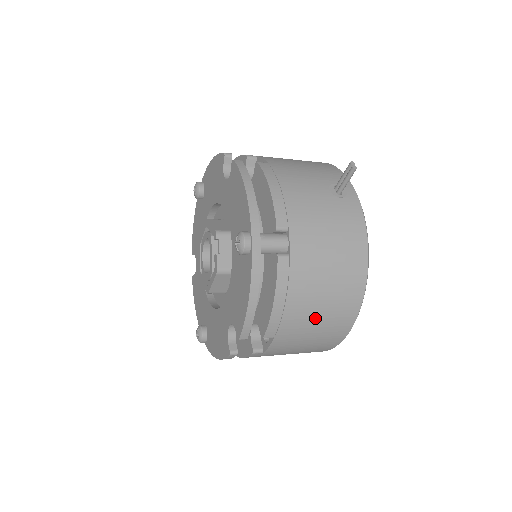
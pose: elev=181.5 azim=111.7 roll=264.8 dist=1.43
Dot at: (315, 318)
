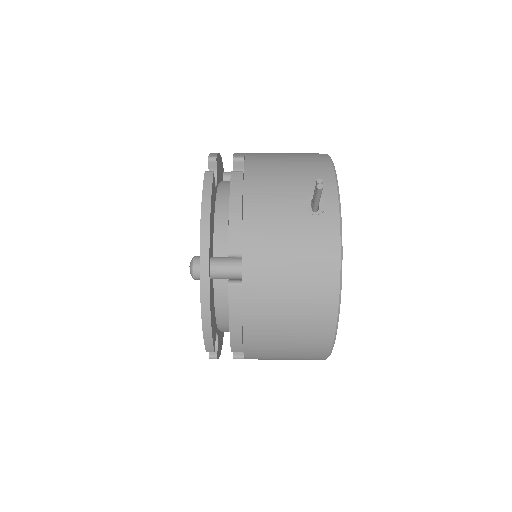
Dot at: (282, 340)
